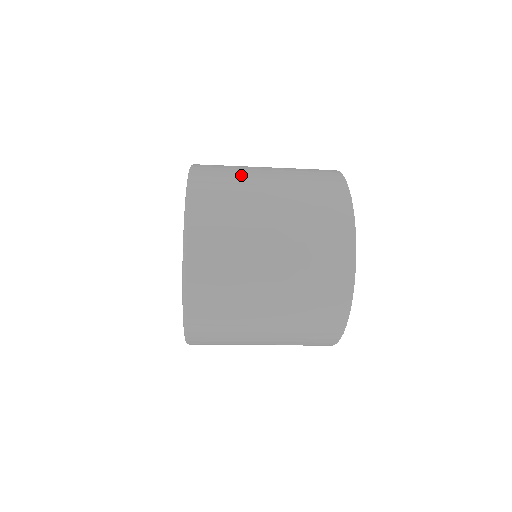
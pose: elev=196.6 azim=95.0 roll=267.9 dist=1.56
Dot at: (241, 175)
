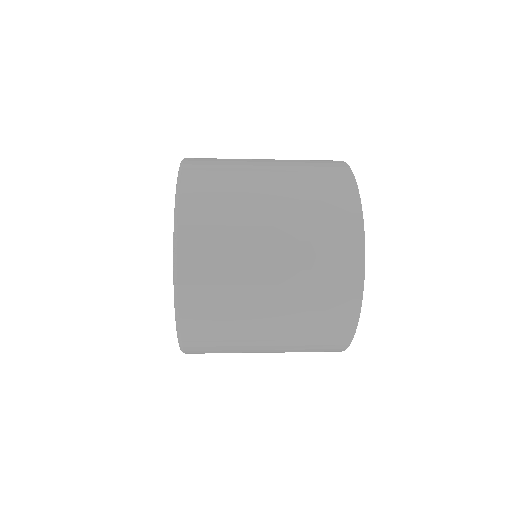
Dot at: (237, 168)
